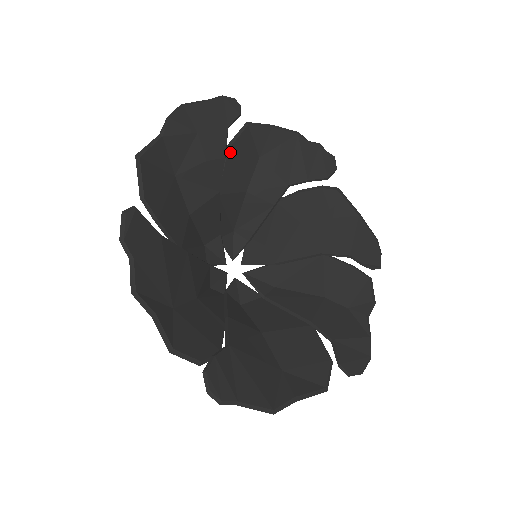
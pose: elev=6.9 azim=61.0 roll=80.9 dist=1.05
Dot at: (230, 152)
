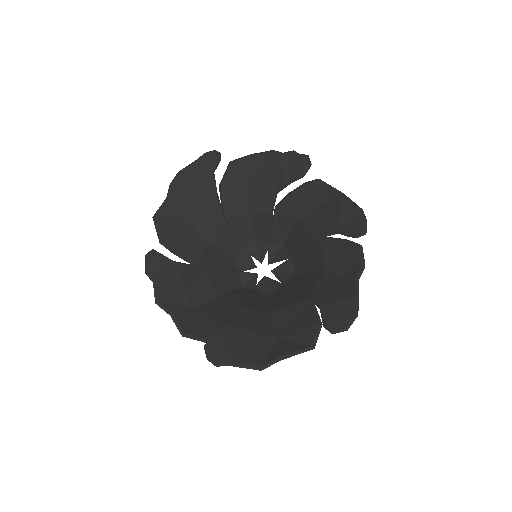
Dot at: (223, 188)
